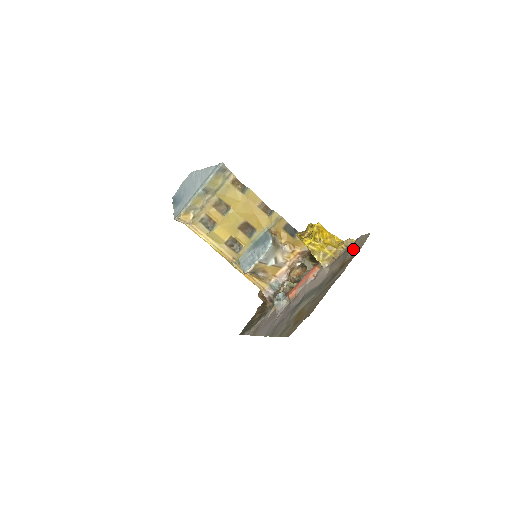
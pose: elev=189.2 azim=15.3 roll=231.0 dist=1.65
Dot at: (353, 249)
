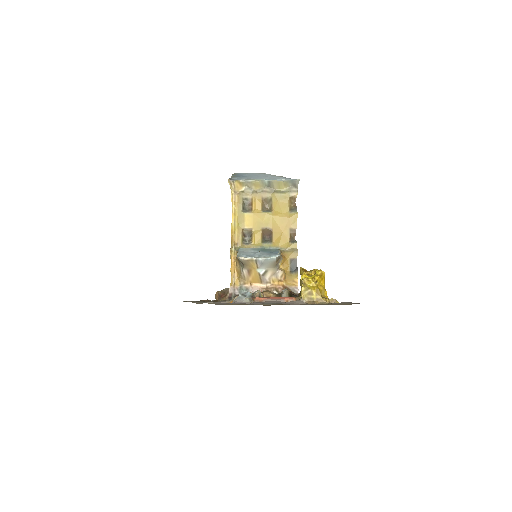
Dot at: (338, 303)
